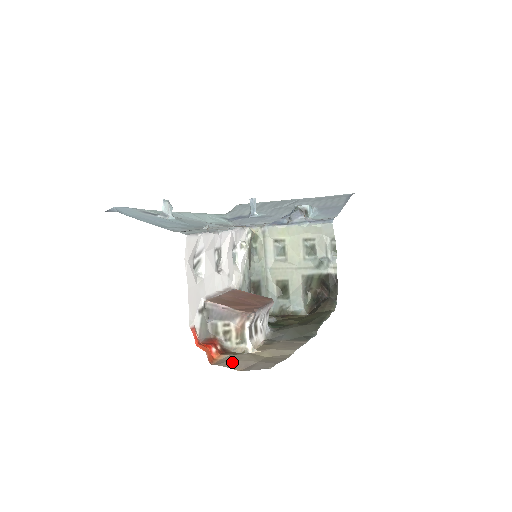
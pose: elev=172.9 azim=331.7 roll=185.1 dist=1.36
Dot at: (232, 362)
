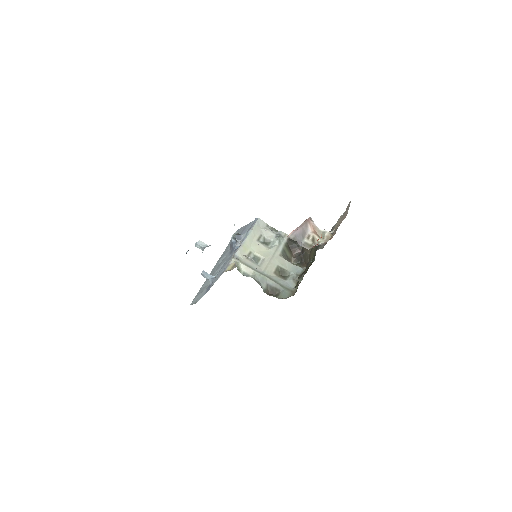
Dot at: occluded
